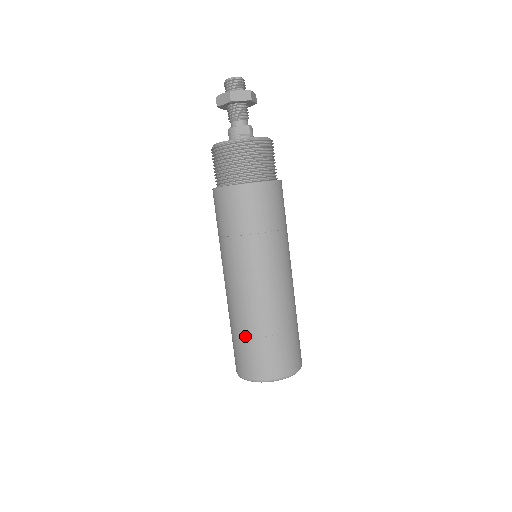
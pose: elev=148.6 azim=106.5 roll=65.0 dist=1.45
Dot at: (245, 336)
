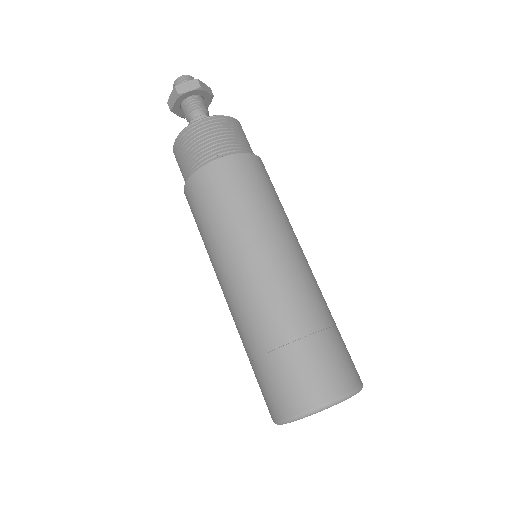
Dot at: (306, 334)
